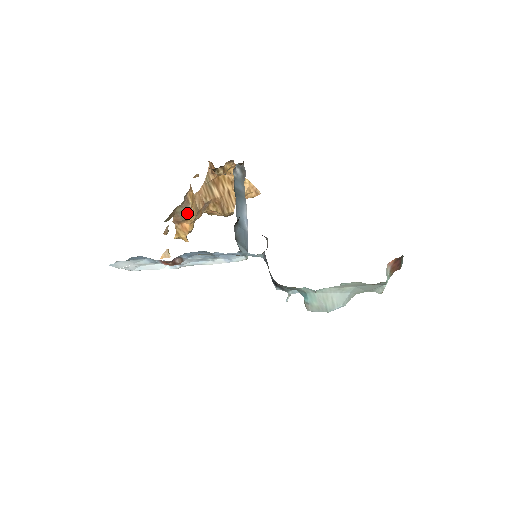
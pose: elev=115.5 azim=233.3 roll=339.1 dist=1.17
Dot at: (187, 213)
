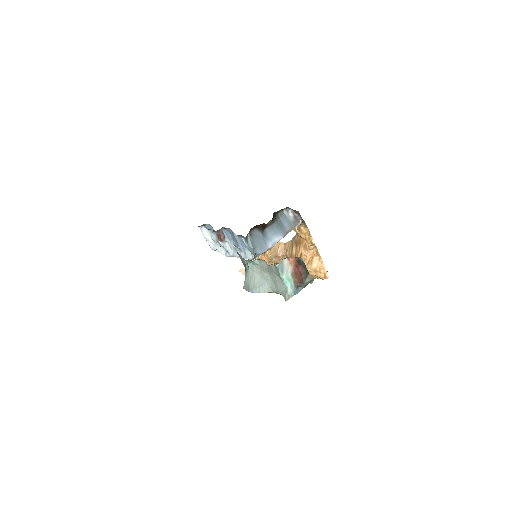
Dot at: occluded
